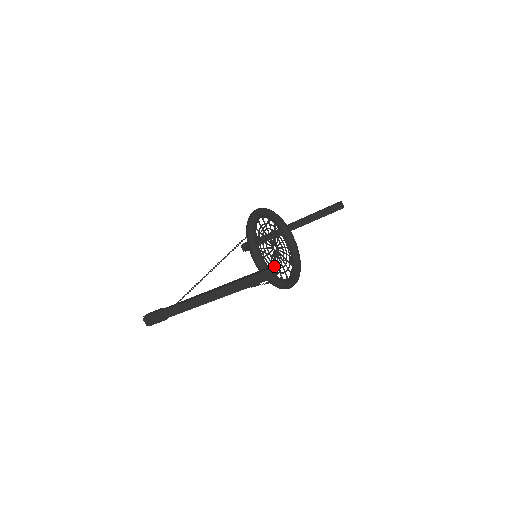
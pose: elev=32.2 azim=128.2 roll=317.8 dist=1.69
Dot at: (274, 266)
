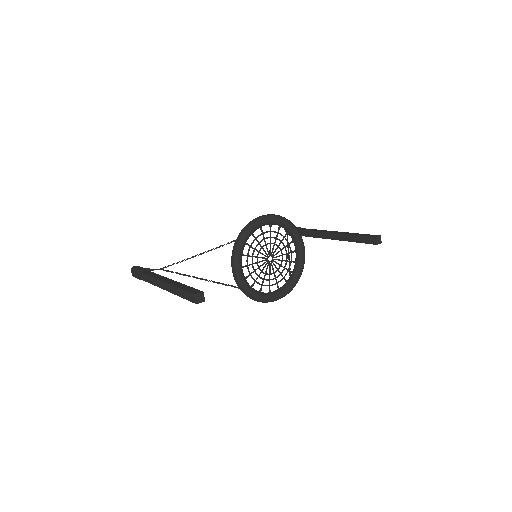
Dot at: (203, 293)
